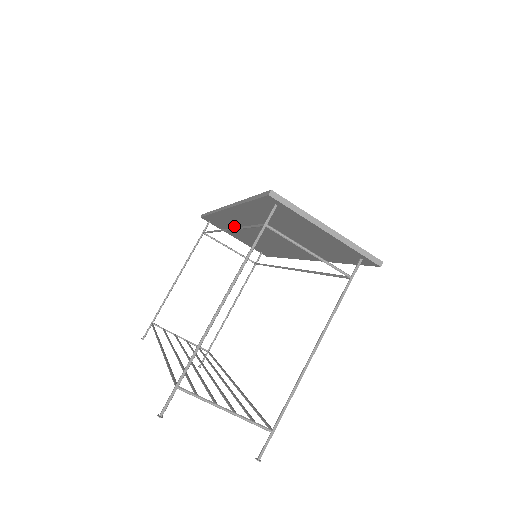
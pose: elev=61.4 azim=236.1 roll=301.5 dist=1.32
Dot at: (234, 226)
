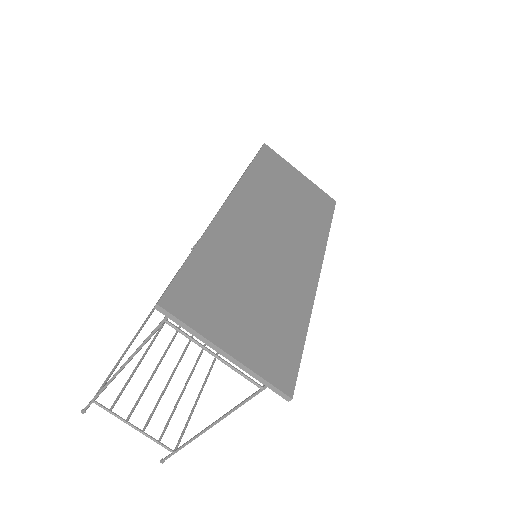
Dot at: occluded
